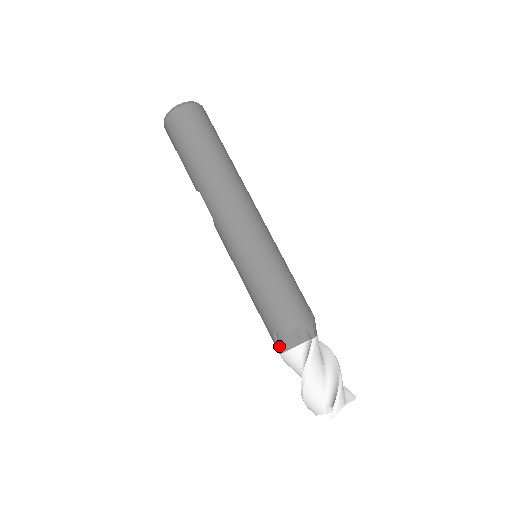
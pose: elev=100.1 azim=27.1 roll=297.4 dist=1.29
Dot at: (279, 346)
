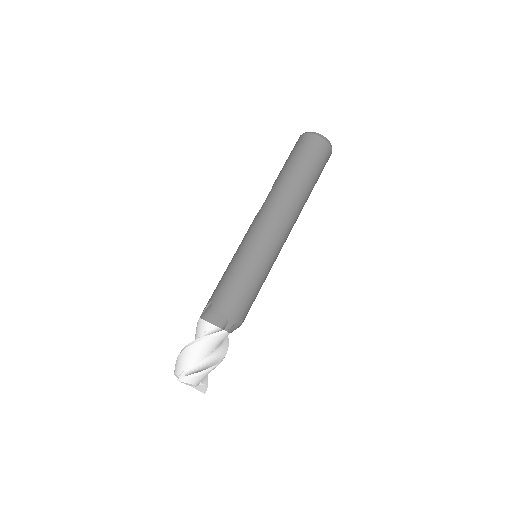
Dot at: (204, 313)
